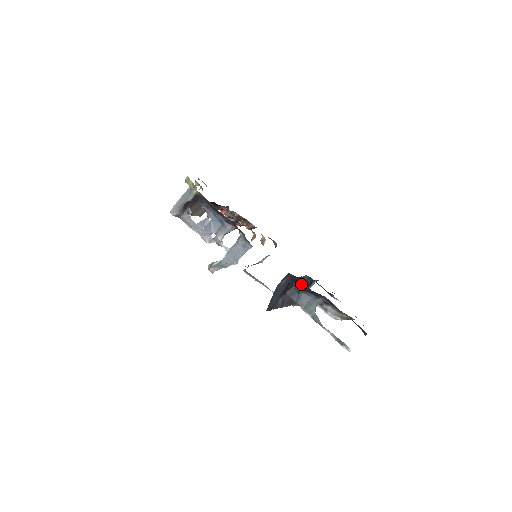
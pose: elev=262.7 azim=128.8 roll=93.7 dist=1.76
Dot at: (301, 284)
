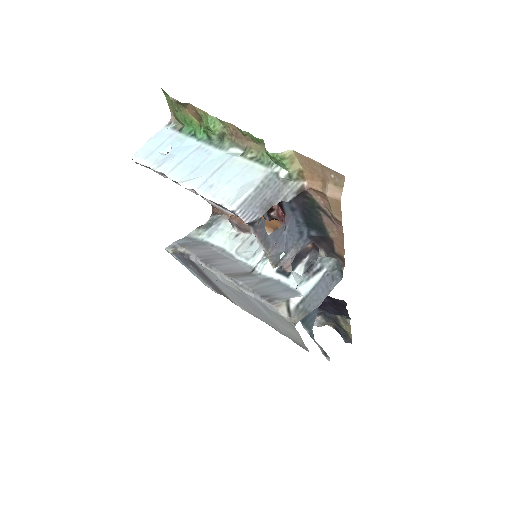
Dot at: (326, 303)
